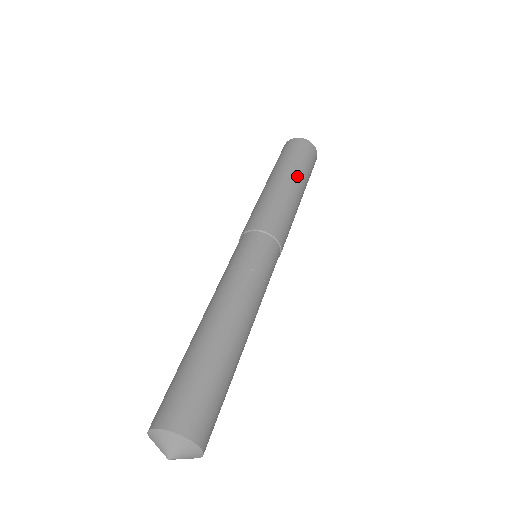
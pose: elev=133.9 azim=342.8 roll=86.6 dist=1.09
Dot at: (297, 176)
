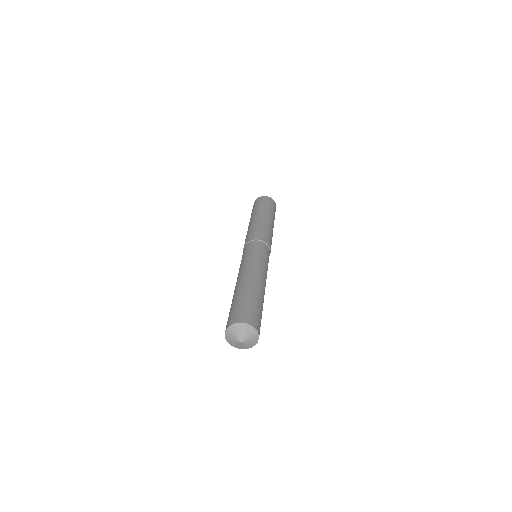
Dot at: (257, 213)
